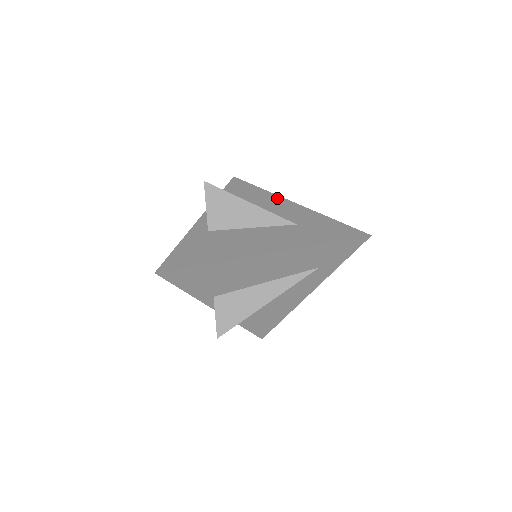
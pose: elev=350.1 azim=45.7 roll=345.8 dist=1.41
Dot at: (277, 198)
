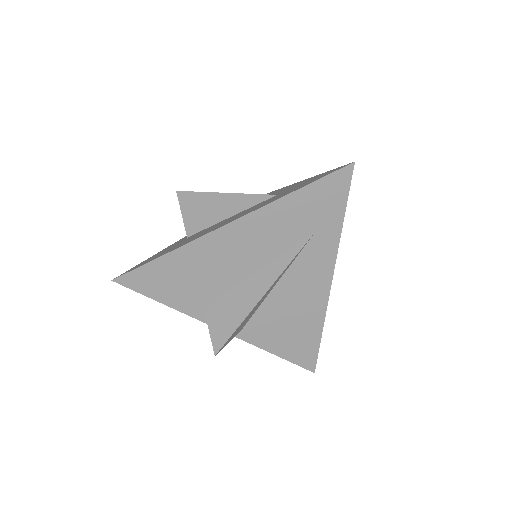
Dot at: (272, 192)
